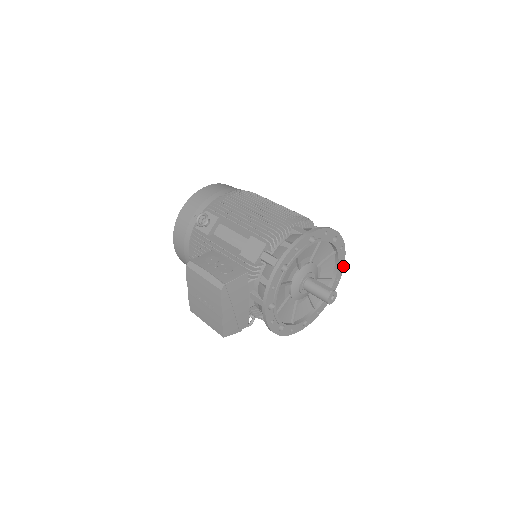
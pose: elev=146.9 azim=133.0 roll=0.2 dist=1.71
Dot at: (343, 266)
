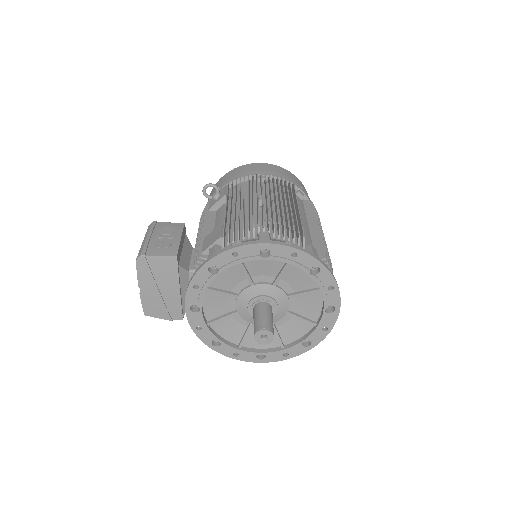
Dot at: (337, 315)
